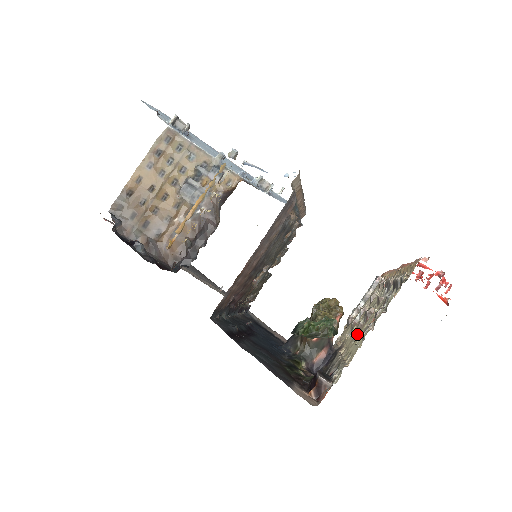
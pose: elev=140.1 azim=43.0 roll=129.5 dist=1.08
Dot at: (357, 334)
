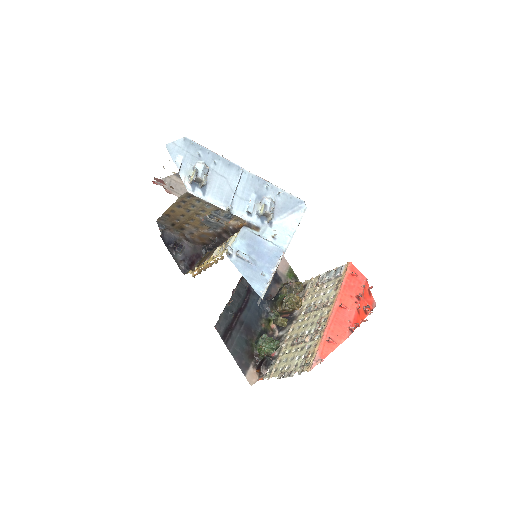
Dot at: (291, 345)
